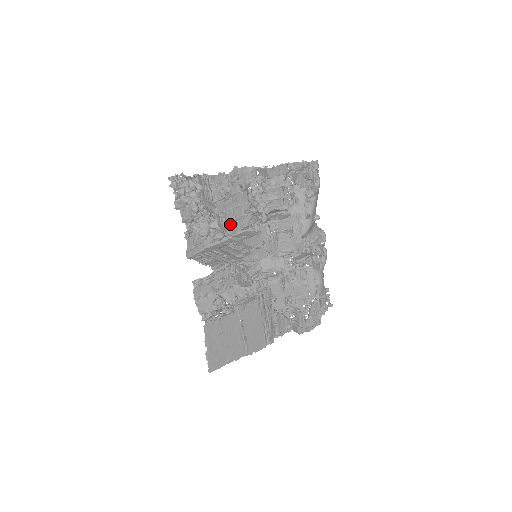
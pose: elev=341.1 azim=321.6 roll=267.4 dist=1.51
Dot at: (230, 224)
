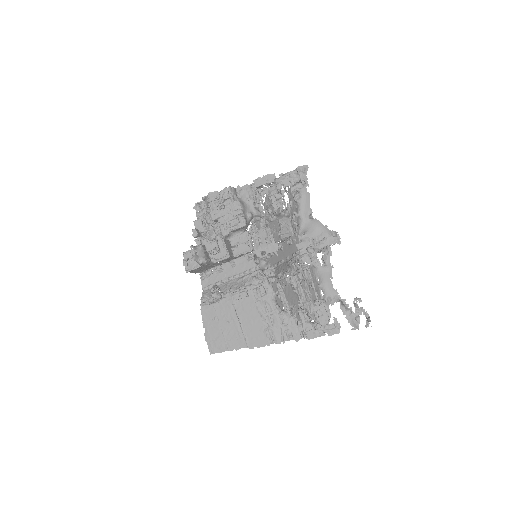
Dot at: (222, 227)
